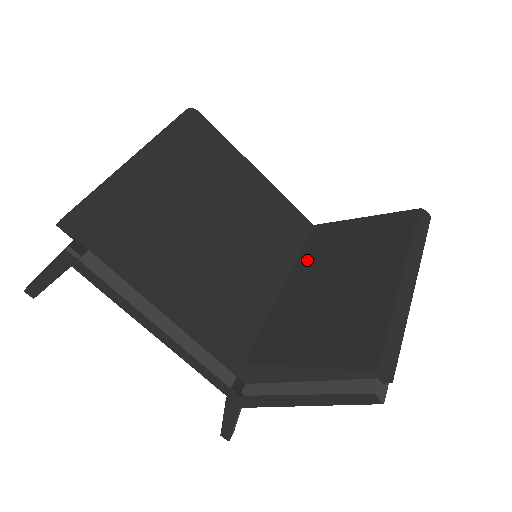
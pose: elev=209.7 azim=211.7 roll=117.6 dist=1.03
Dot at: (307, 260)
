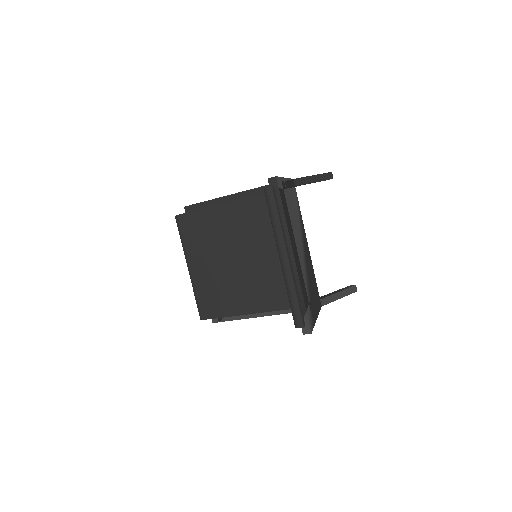
Dot at: occluded
